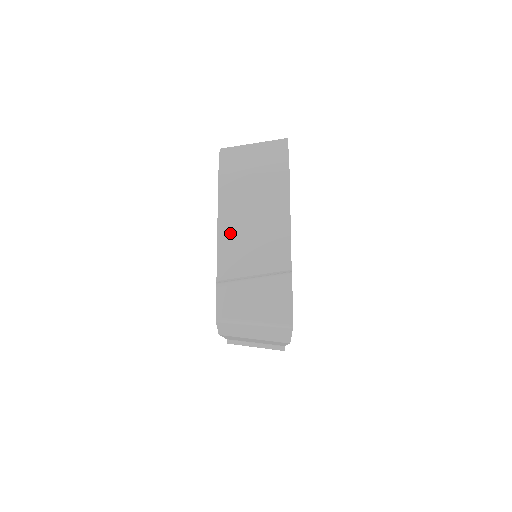
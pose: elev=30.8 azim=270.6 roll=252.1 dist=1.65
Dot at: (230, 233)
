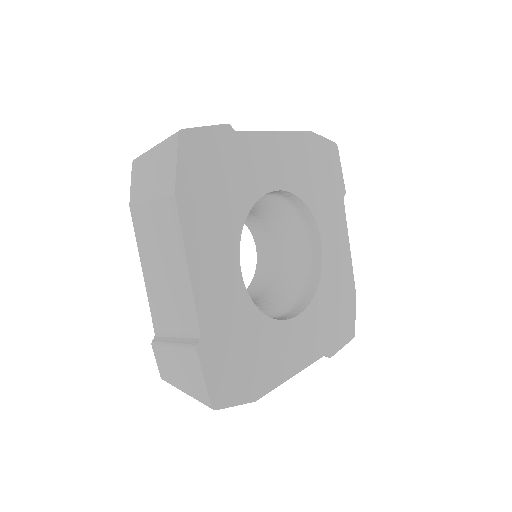
Dot at: (151, 281)
